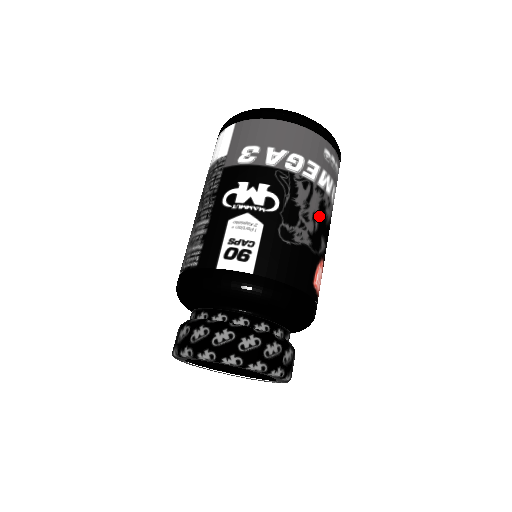
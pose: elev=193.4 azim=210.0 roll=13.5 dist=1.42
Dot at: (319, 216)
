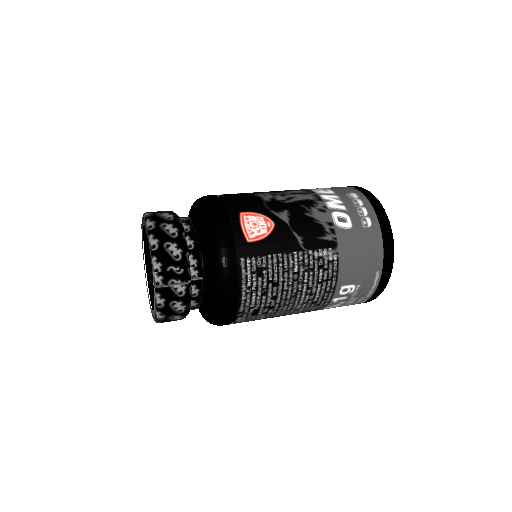
Dot at: (298, 202)
